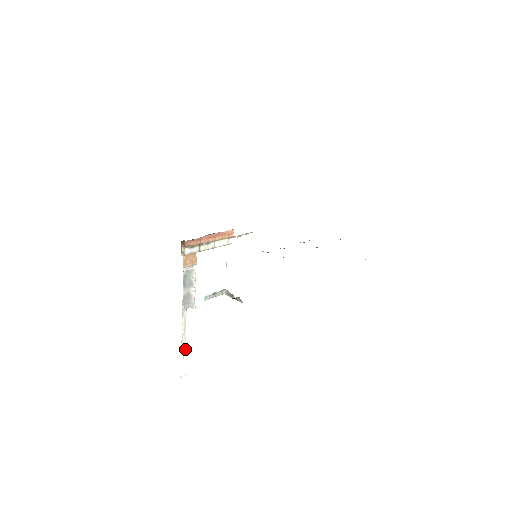
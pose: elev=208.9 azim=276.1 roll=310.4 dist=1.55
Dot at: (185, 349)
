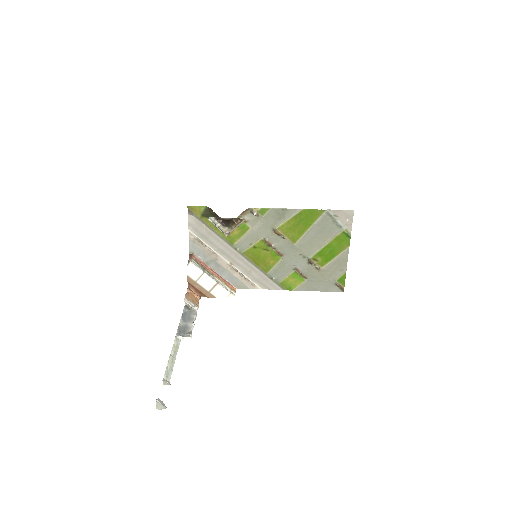
Dot at: (170, 377)
